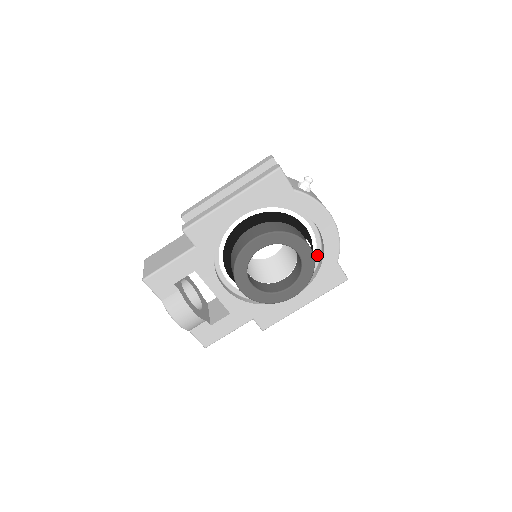
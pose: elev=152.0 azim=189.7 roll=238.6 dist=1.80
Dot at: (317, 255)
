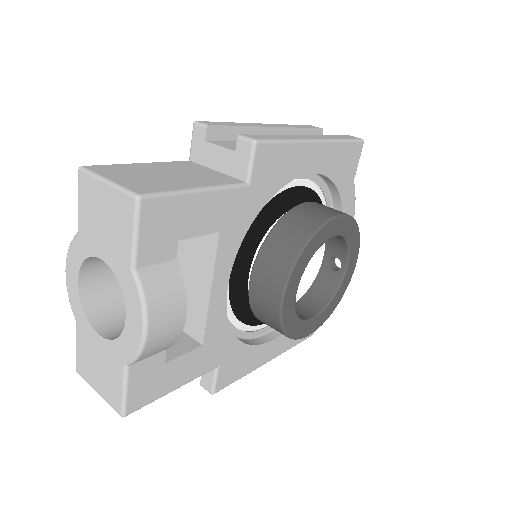
Dot at: occluded
